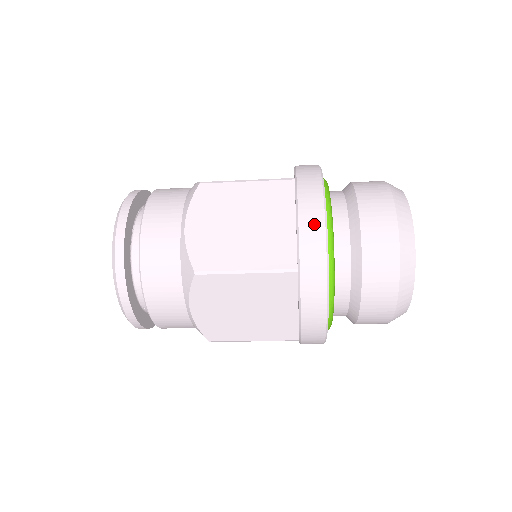
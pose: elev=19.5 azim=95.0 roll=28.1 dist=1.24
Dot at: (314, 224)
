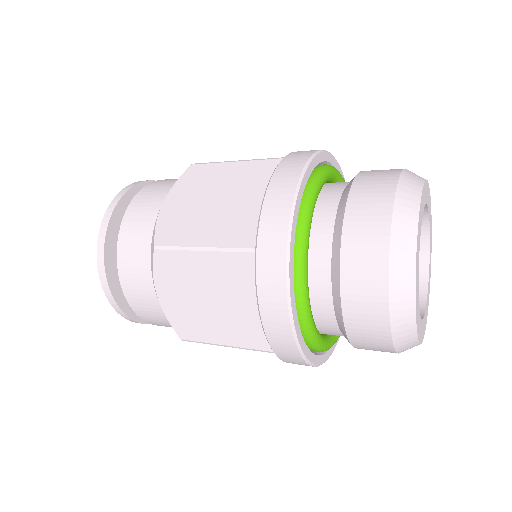
Dot at: (279, 326)
